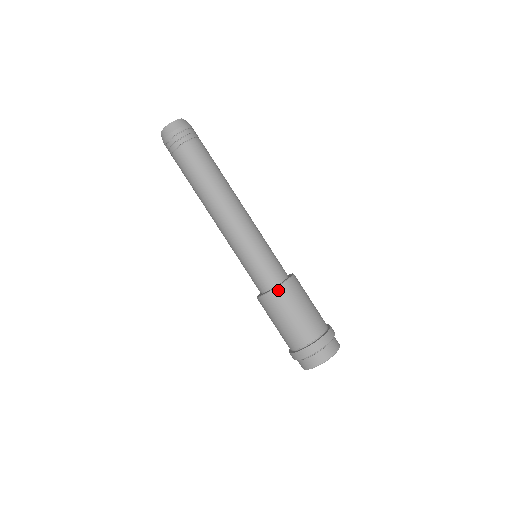
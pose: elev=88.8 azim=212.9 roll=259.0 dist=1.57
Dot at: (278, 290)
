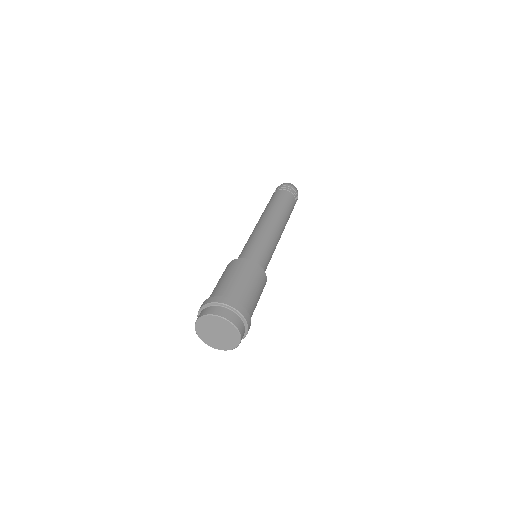
Dot at: (233, 261)
